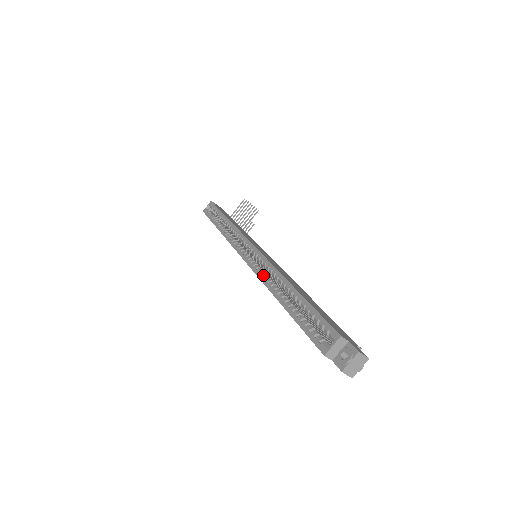
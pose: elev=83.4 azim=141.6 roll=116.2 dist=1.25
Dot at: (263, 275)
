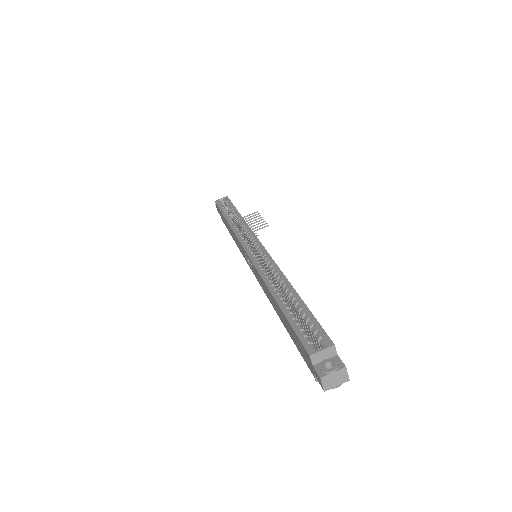
Dot at: (263, 269)
